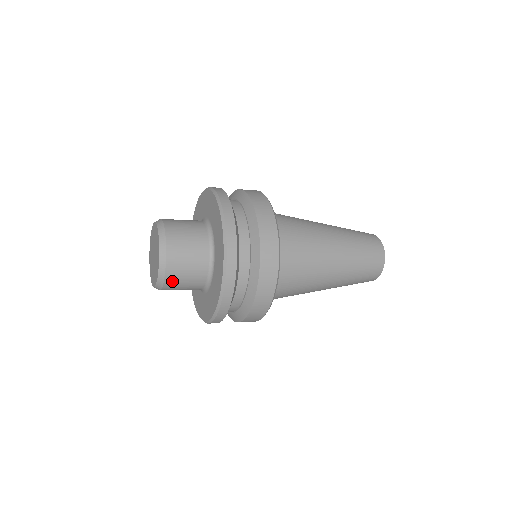
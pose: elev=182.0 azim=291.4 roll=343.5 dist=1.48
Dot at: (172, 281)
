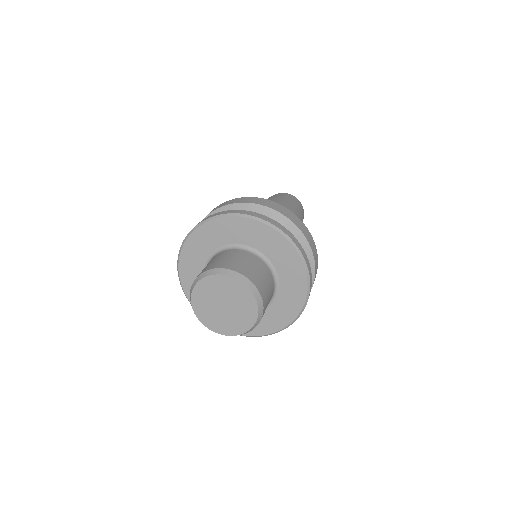
Dot at: occluded
